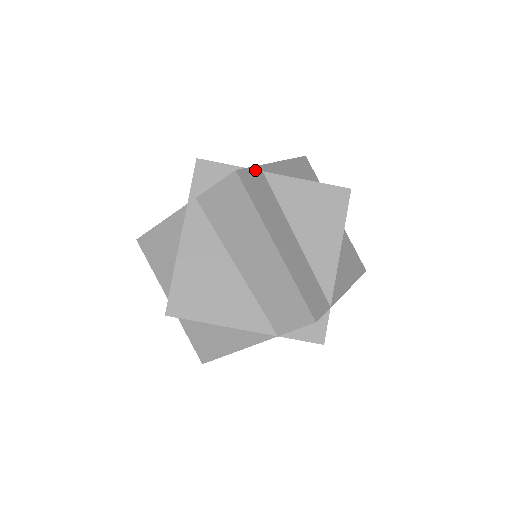
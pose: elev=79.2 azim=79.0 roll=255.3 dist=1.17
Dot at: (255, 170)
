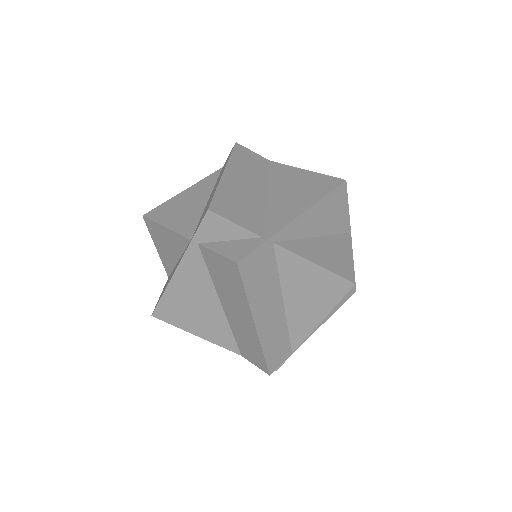
Dot at: (263, 247)
